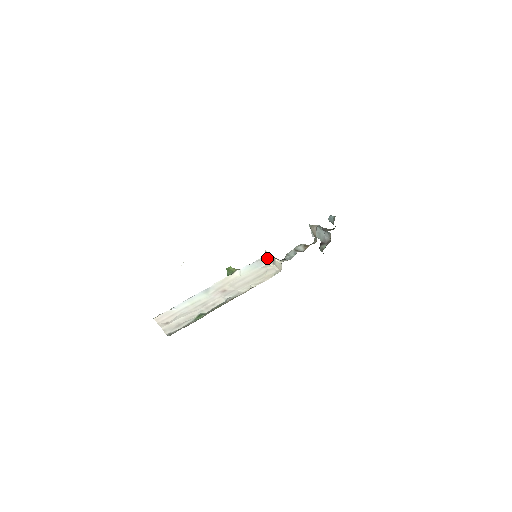
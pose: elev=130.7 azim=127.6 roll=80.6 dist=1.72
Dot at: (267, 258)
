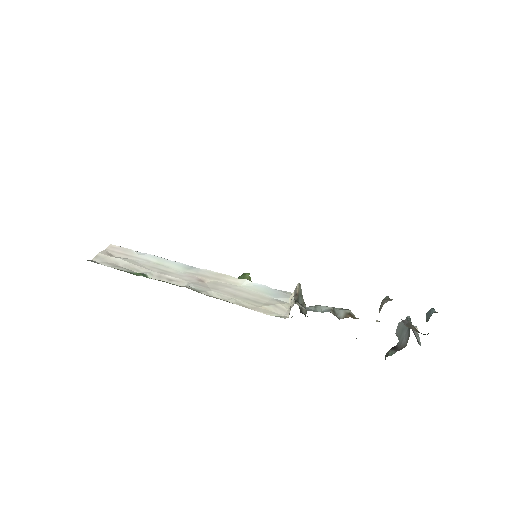
Dot at: occluded
